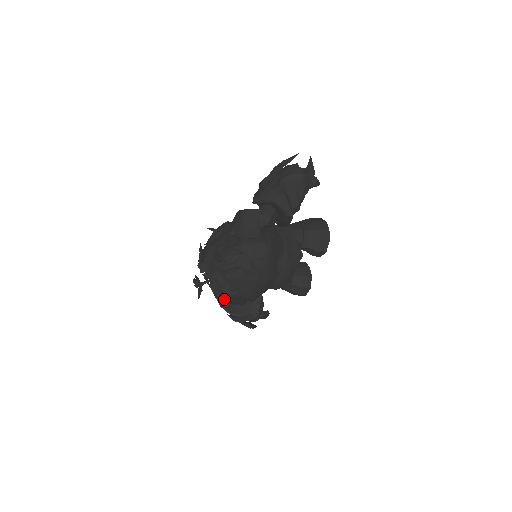
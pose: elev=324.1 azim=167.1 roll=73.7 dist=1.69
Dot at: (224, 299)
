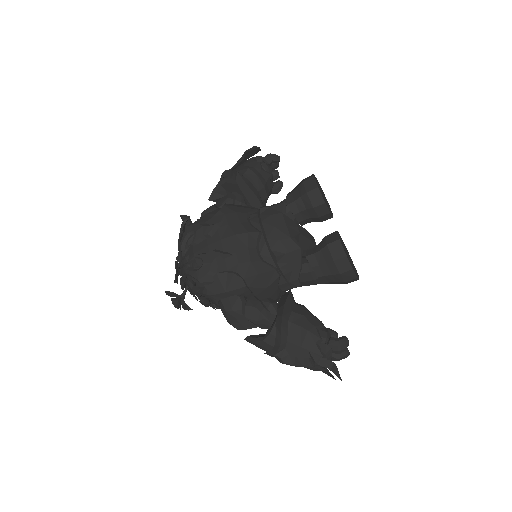
Dot at: (224, 309)
